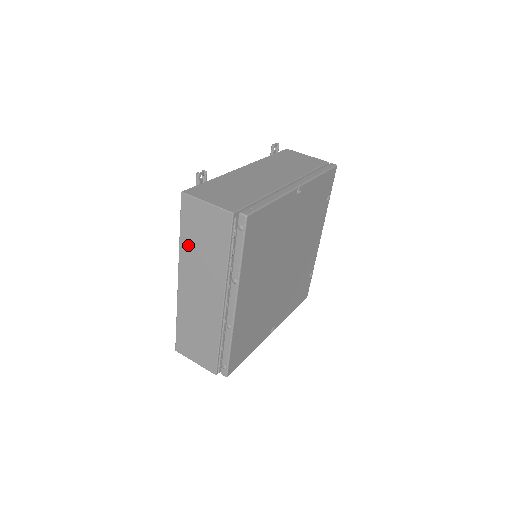
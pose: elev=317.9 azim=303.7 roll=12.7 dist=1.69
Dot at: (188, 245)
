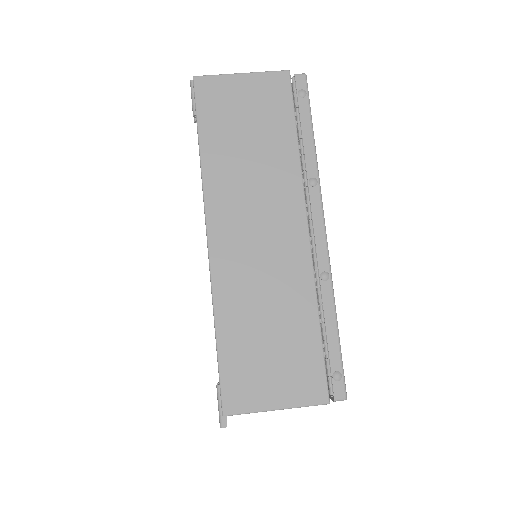
Dot at: (219, 157)
